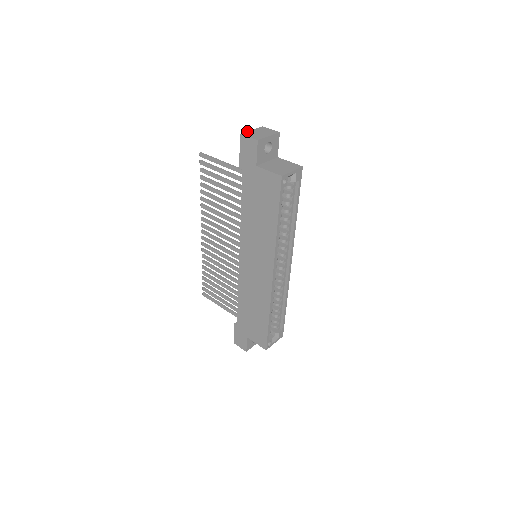
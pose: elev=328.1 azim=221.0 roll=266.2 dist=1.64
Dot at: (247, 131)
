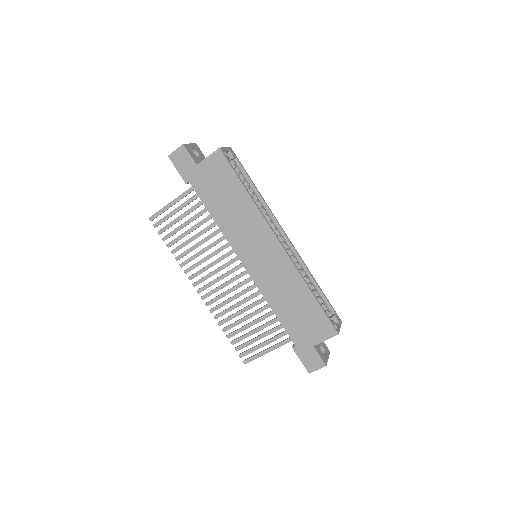
Dot at: occluded
